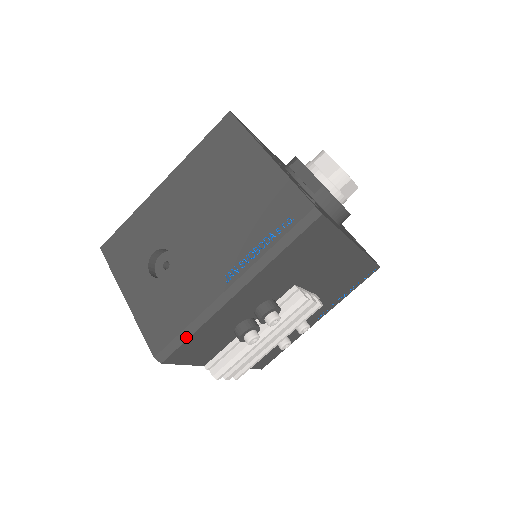
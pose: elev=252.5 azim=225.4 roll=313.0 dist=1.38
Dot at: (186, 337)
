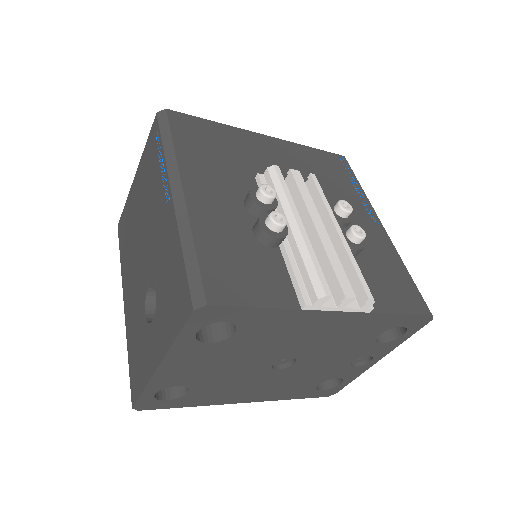
Dot at: (194, 259)
